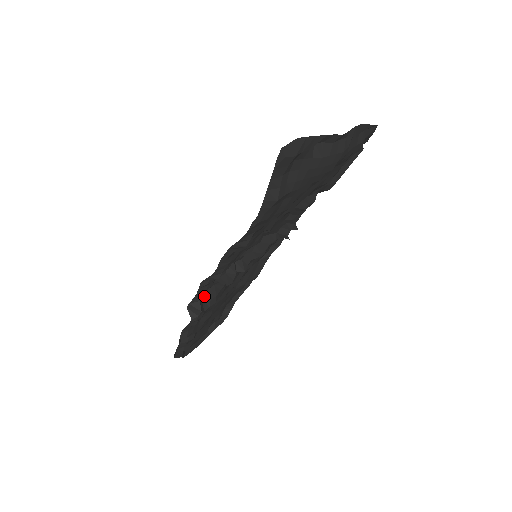
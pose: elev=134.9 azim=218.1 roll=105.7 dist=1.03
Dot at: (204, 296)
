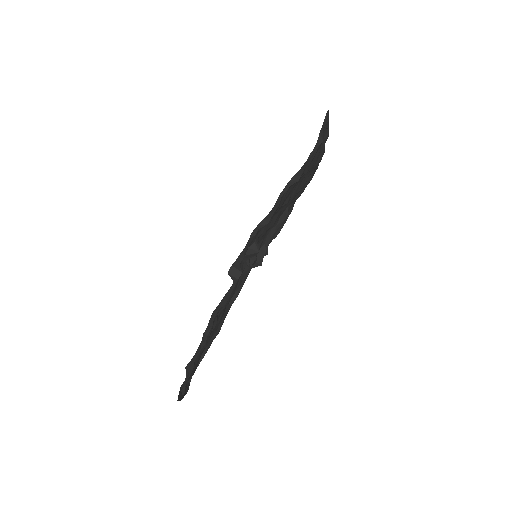
Dot at: occluded
